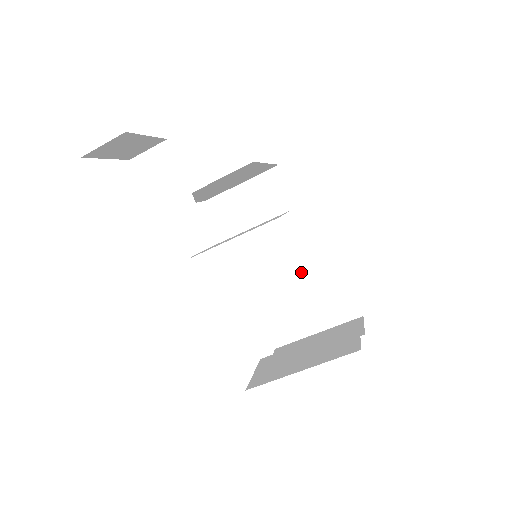
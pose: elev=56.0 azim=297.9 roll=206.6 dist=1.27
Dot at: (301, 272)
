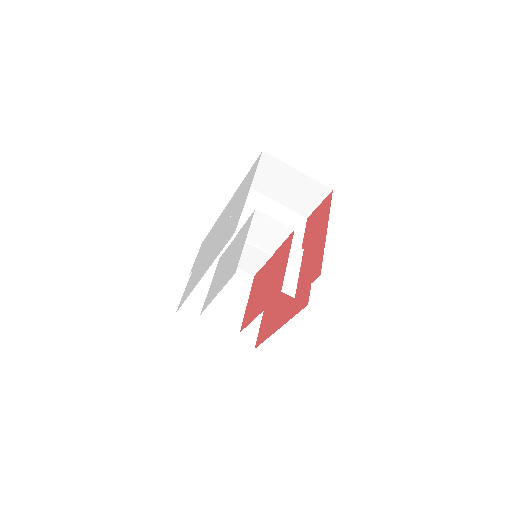
Dot at: occluded
